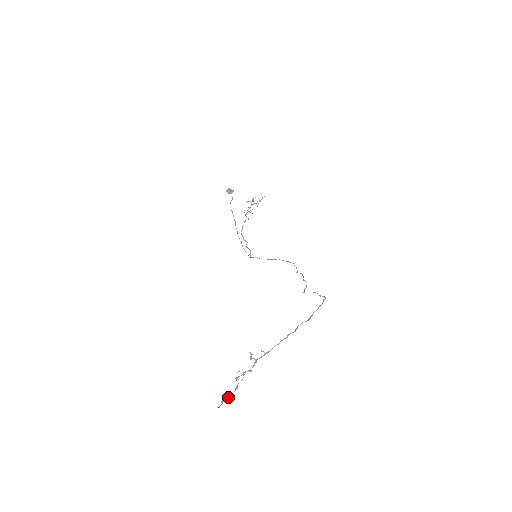
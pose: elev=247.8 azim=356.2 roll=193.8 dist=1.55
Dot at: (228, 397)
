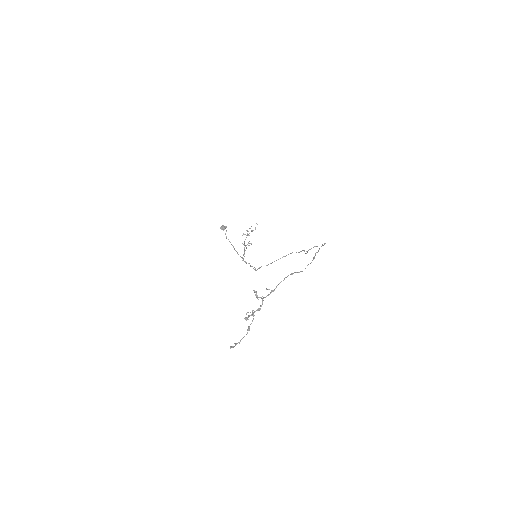
Dot at: (241, 339)
